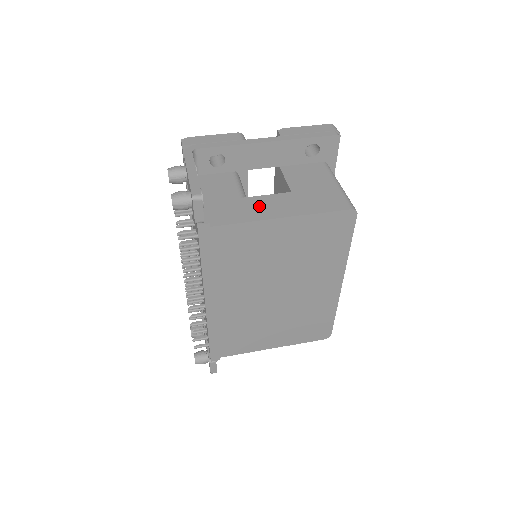
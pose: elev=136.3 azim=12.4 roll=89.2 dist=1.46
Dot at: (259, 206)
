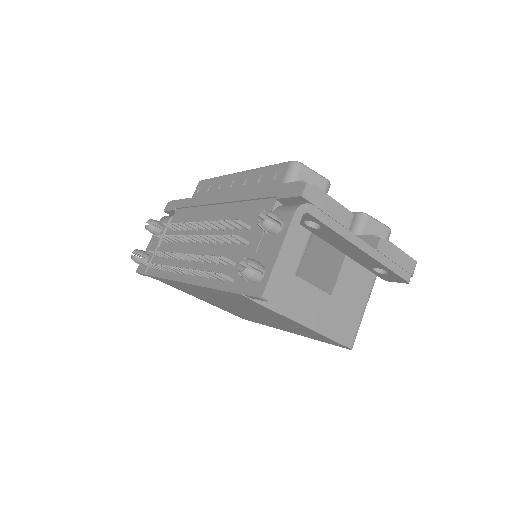
Dot at: (299, 298)
